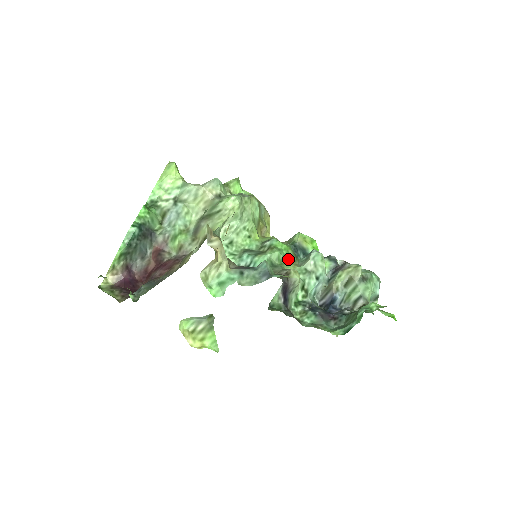
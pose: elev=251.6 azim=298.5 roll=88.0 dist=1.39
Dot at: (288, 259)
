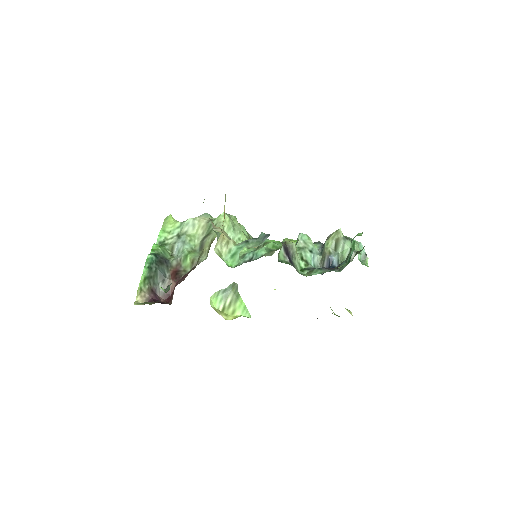
Dot at: occluded
